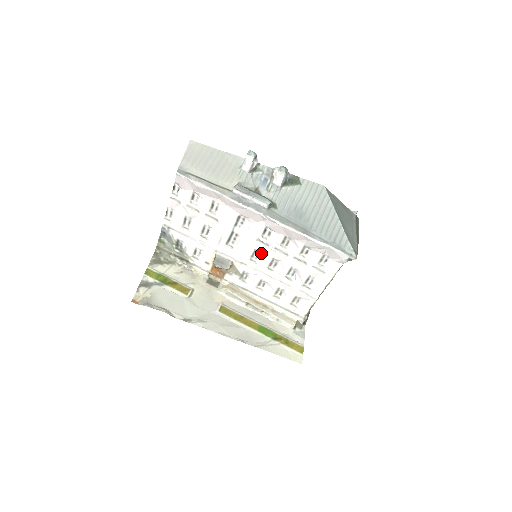
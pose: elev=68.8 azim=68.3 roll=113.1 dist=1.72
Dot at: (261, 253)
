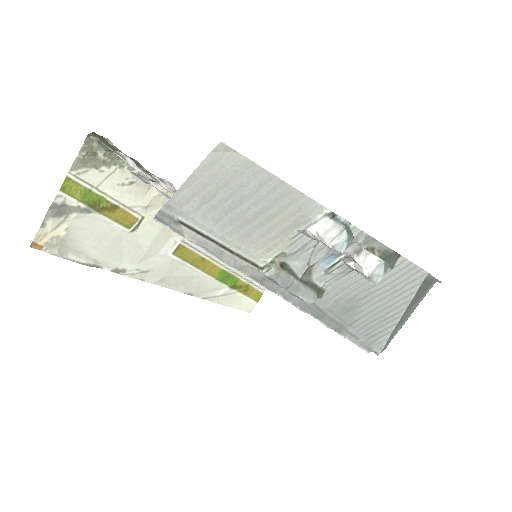
Dot at: occluded
